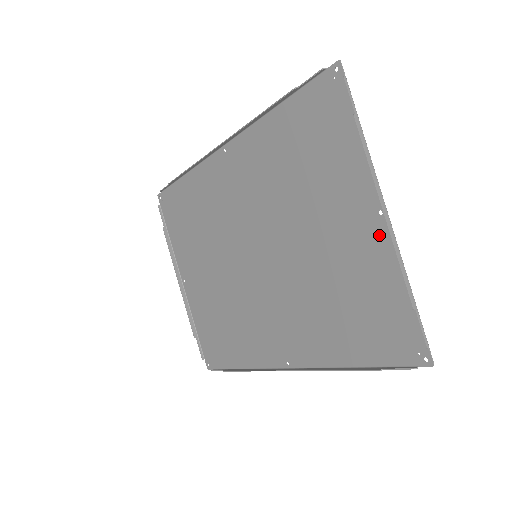
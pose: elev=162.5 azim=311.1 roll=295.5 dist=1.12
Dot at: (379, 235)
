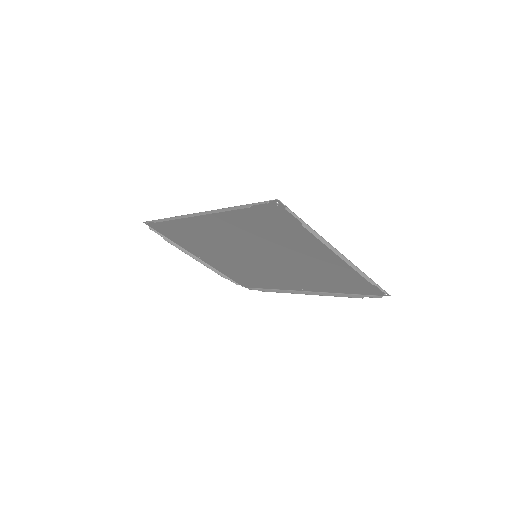
Dot at: (341, 260)
